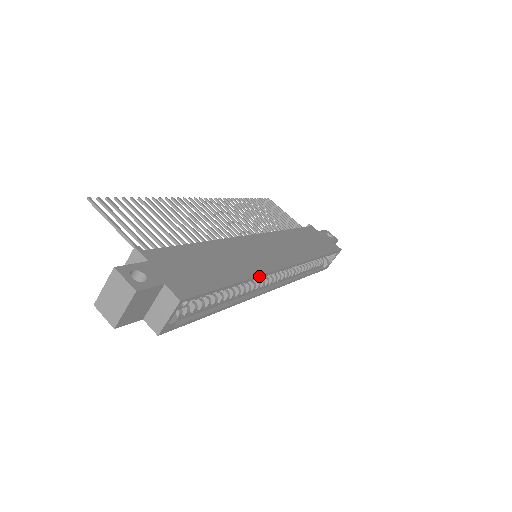
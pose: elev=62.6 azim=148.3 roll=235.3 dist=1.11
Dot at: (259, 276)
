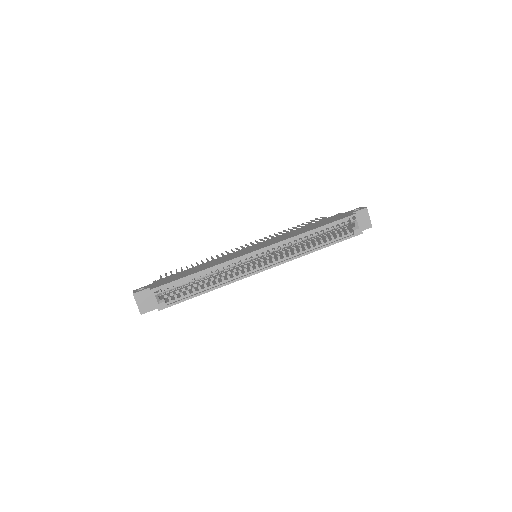
Dot at: (222, 264)
